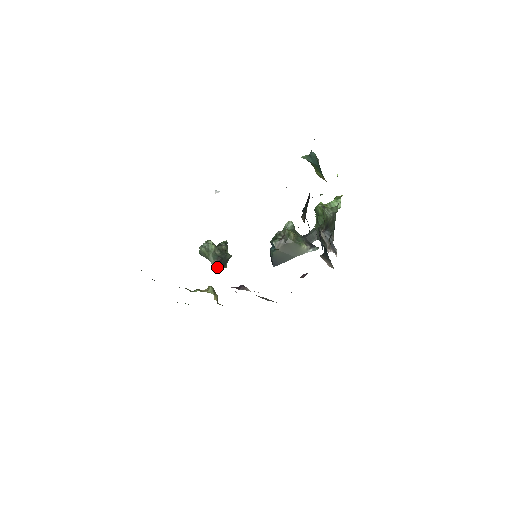
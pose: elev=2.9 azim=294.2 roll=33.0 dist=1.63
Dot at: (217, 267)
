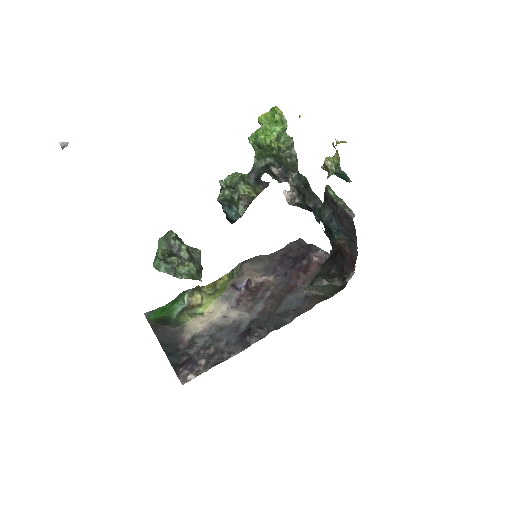
Dot at: occluded
